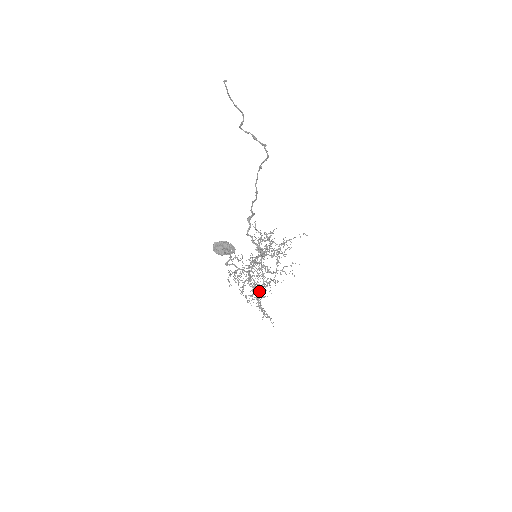
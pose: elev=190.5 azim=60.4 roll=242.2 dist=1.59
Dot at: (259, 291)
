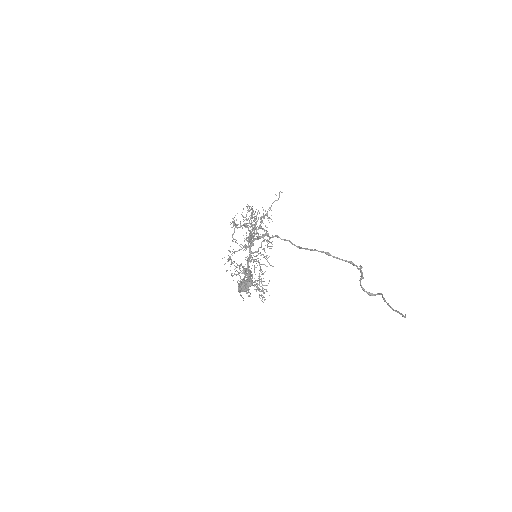
Dot at: occluded
